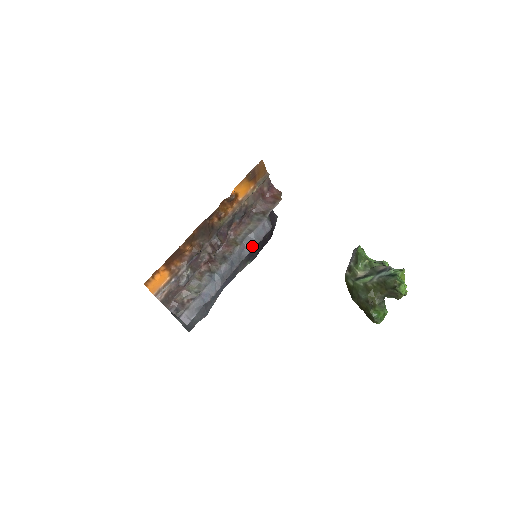
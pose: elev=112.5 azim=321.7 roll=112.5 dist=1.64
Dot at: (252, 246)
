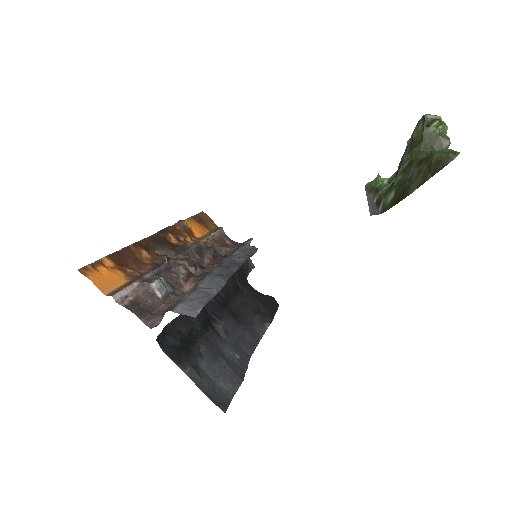
Dot at: (244, 257)
